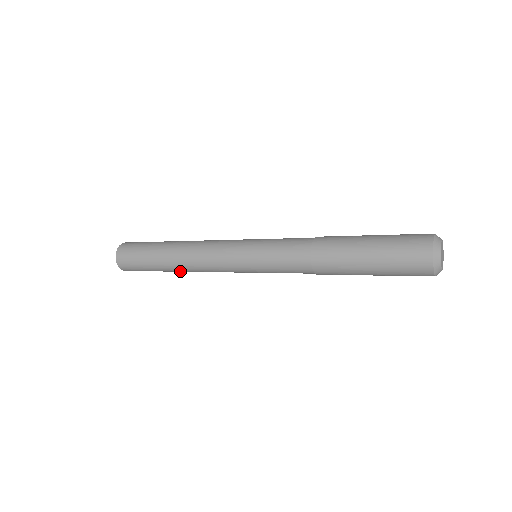
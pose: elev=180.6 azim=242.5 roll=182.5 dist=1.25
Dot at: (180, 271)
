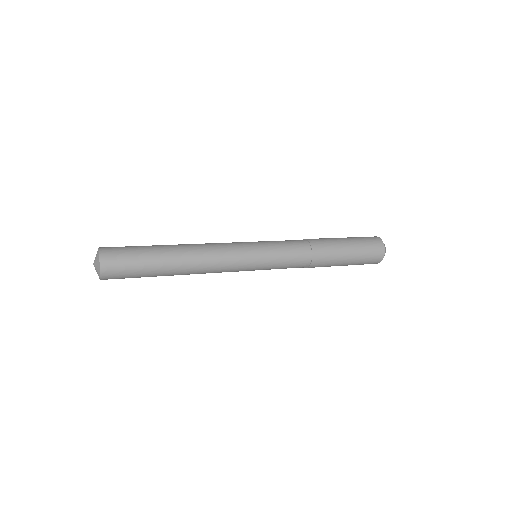
Dot at: occluded
